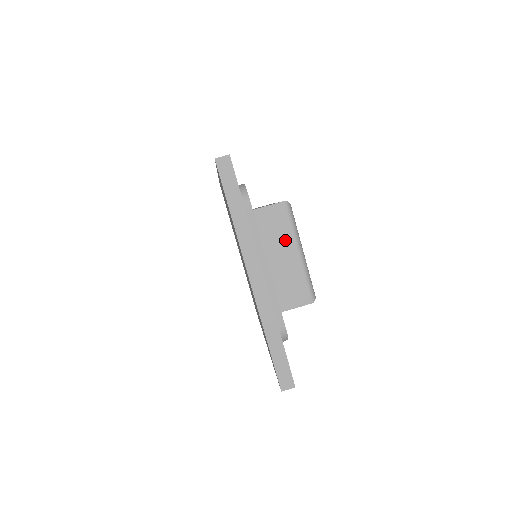
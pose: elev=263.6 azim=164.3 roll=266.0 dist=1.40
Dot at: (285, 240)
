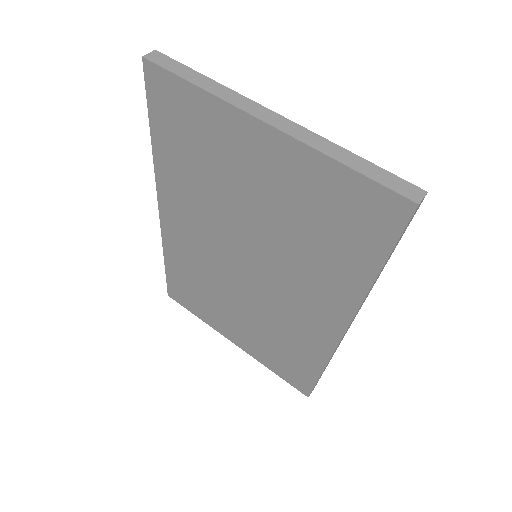
Dot at: occluded
